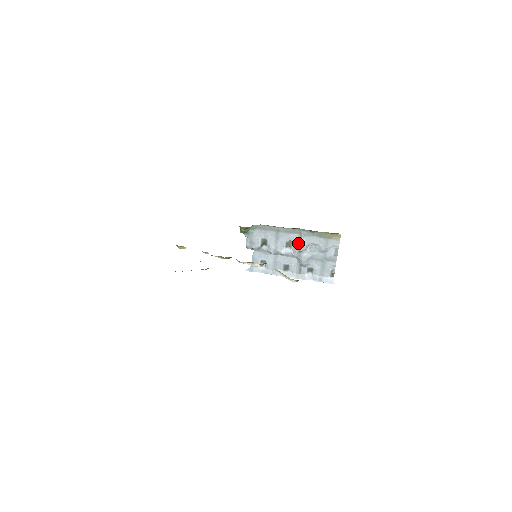
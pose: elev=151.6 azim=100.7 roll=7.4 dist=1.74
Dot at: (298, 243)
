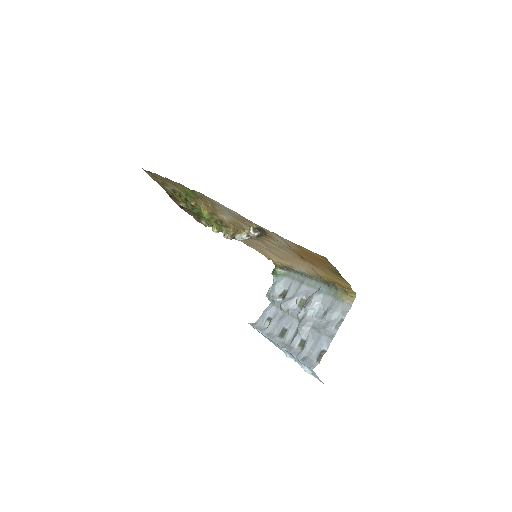
Dot at: (310, 297)
